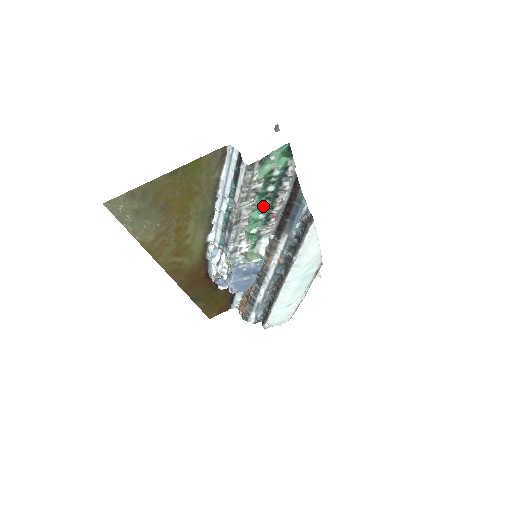
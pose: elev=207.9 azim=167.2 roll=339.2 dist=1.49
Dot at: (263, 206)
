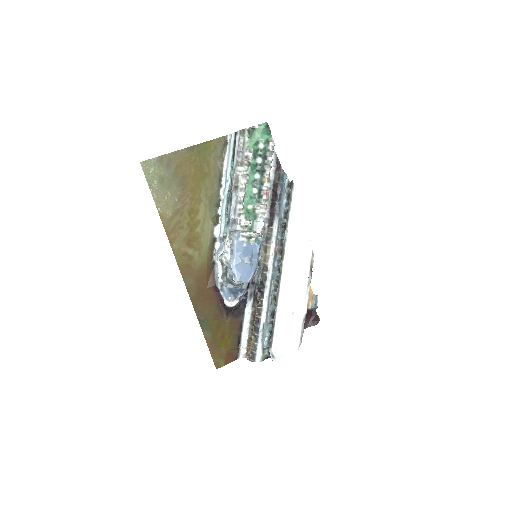
Dot at: (255, 180)
